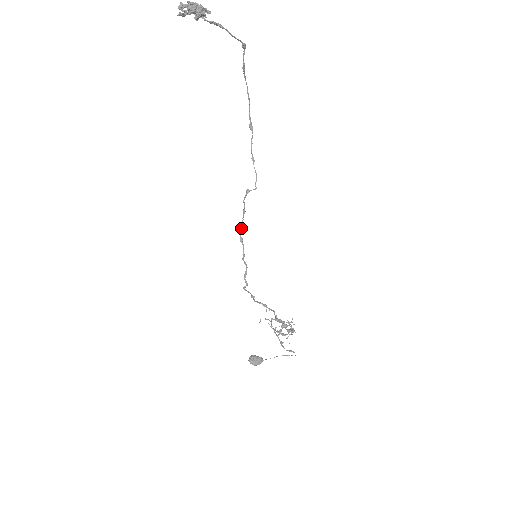
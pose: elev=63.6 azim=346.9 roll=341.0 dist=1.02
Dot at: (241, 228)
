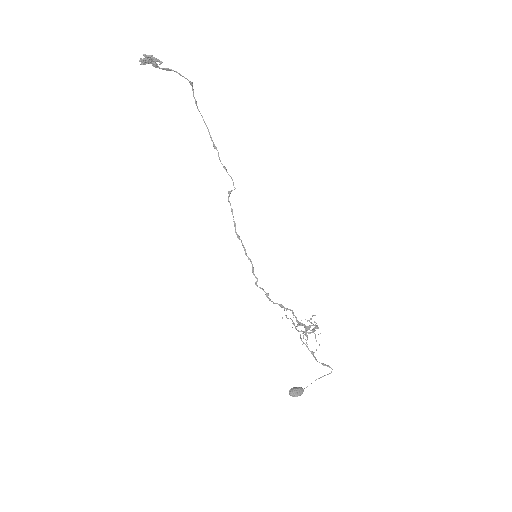
Dot at: (234, 226)
